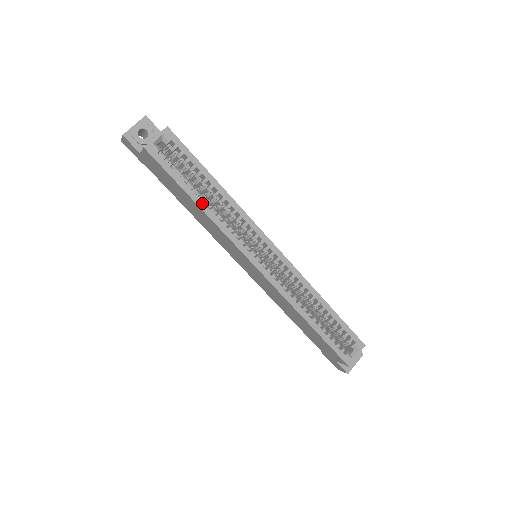
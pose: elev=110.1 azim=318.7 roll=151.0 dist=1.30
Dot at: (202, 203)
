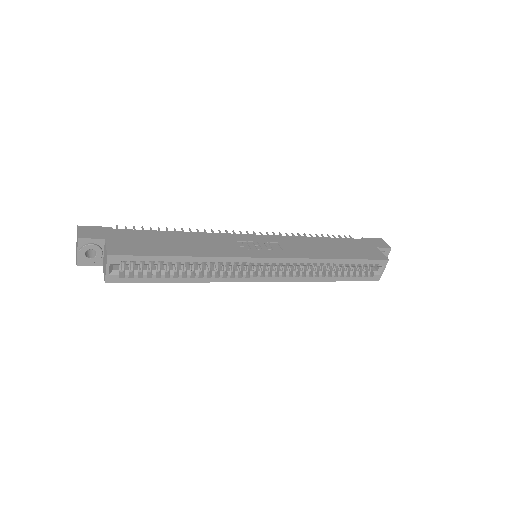
Dot at: (185, 279)
